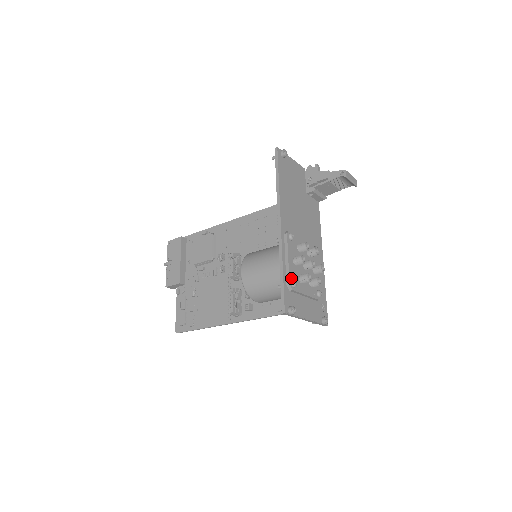
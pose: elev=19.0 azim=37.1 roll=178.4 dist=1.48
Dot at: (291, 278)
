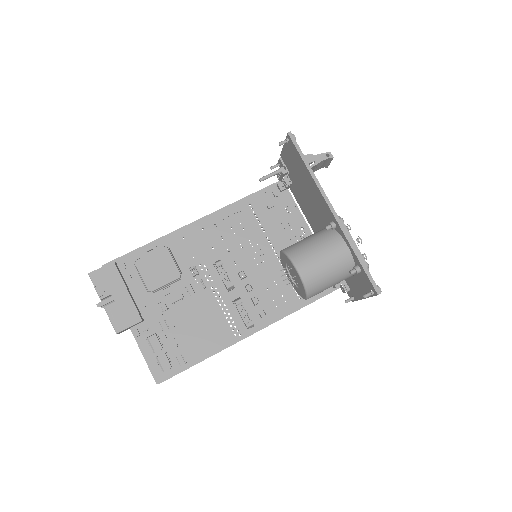
Dot at: (363, 260)
